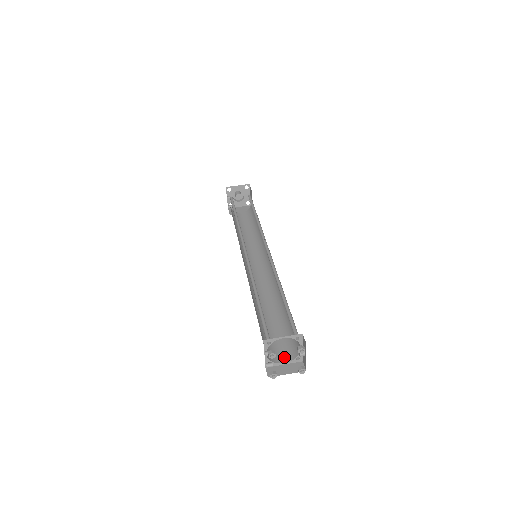
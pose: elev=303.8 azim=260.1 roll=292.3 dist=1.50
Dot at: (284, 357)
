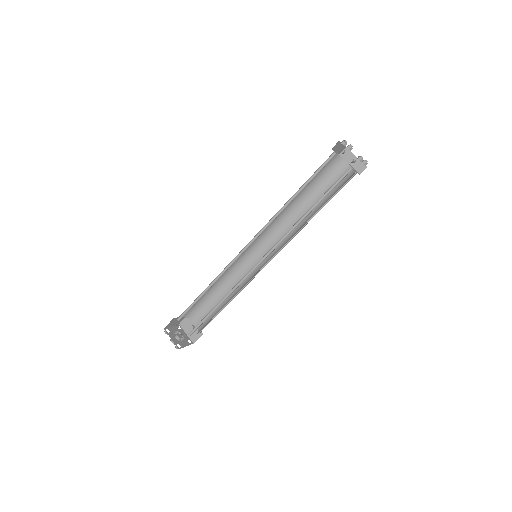
Dot at: (351, 176)
